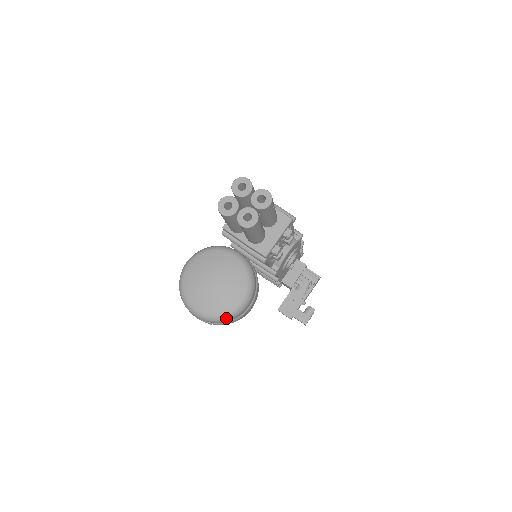
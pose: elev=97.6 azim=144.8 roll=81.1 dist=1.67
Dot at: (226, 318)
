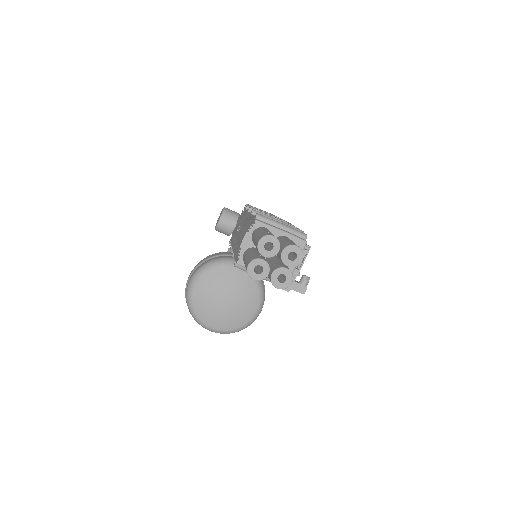
Dot at: (244, 328)
